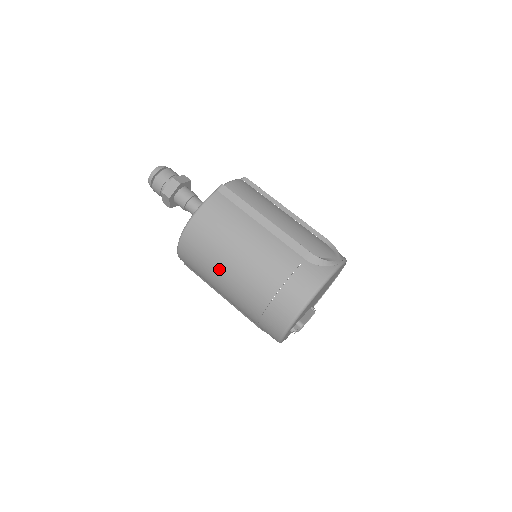
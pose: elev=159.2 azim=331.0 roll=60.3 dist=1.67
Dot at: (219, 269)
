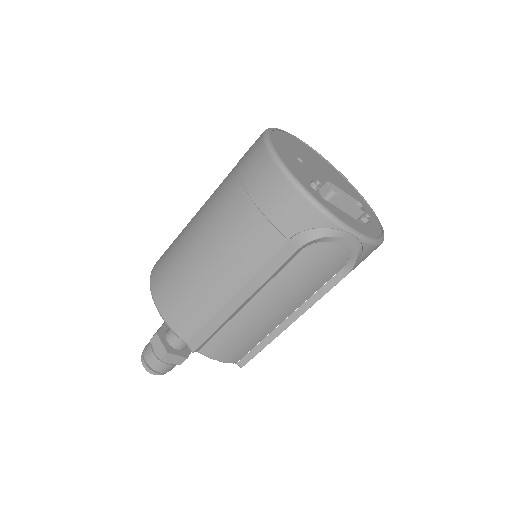
Dot at: (188, 240)
